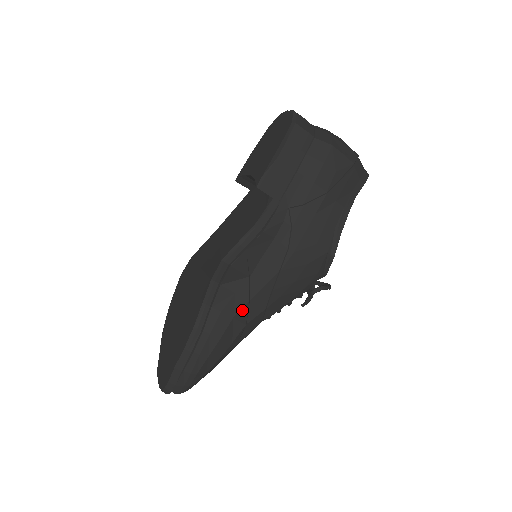
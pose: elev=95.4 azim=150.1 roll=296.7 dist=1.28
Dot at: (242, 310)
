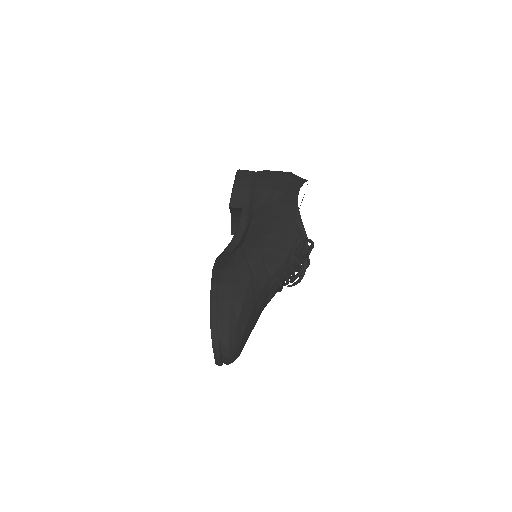
Dot at: (243, 264)
